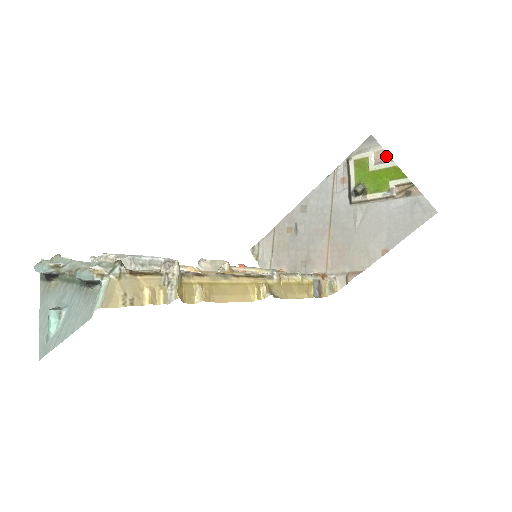
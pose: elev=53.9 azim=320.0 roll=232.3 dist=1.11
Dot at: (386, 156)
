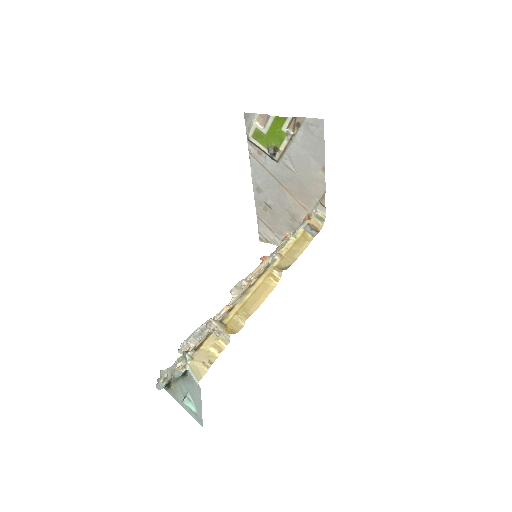
Dot at: (264, 116)
